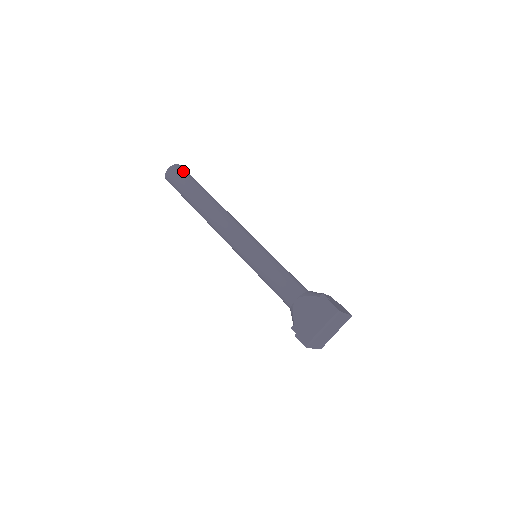
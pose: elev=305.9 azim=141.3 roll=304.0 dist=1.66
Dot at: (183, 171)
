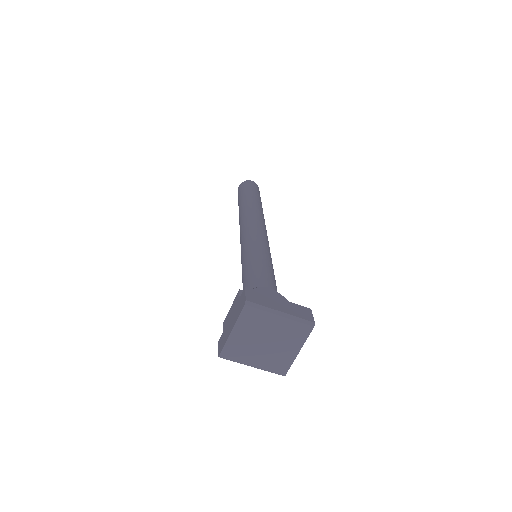
Dot at: occluded
